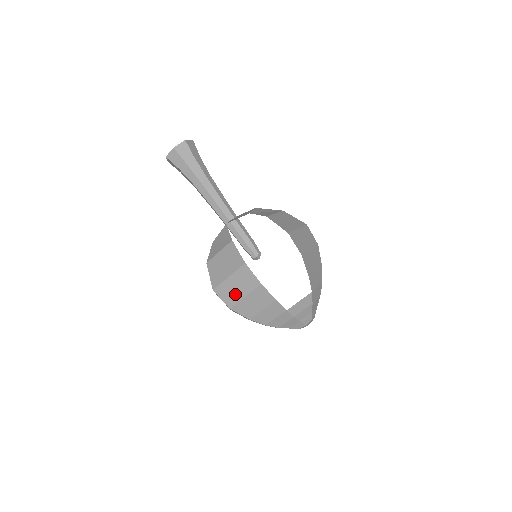
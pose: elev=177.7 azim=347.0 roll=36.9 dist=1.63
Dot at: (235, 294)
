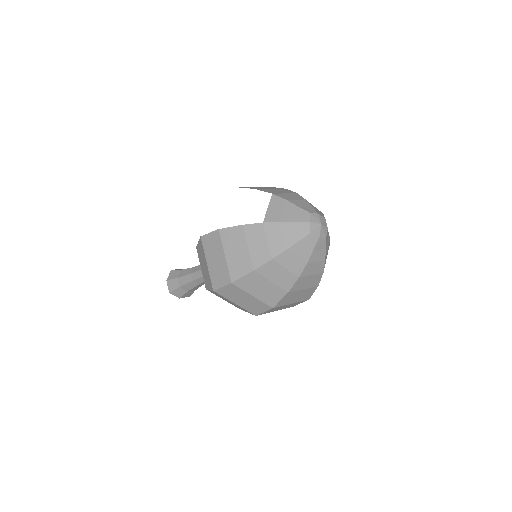
Dot at: (221, 266)
